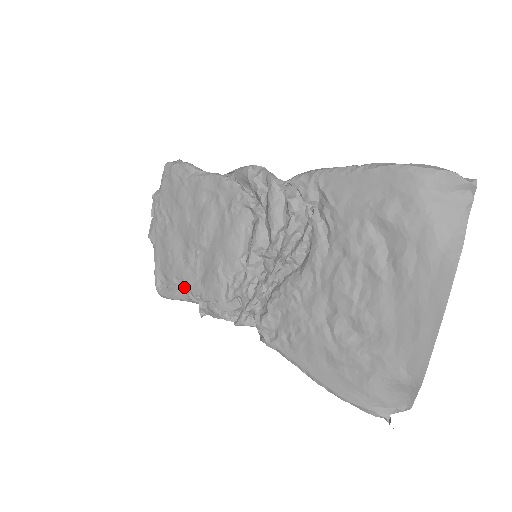
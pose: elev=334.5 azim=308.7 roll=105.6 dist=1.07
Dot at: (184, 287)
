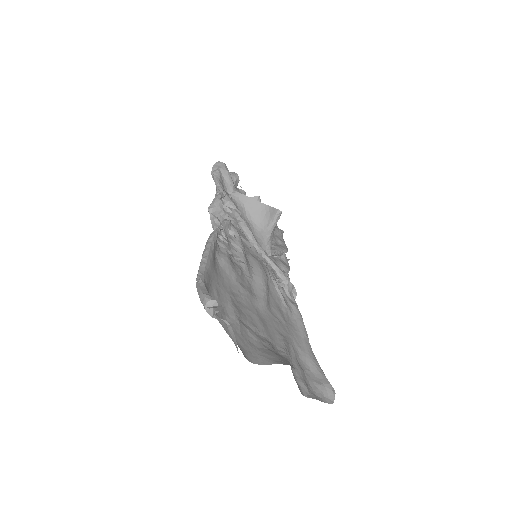
Dot at: occluded
